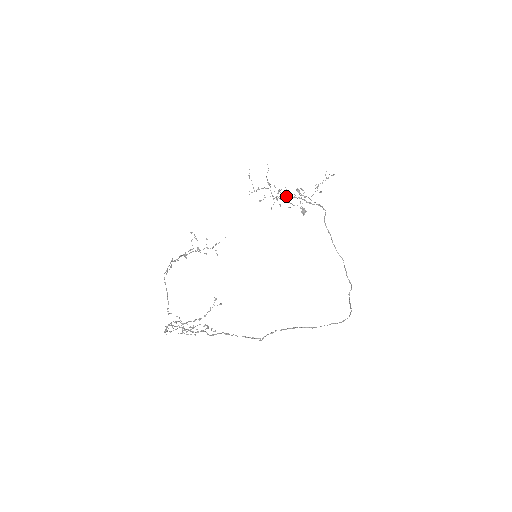
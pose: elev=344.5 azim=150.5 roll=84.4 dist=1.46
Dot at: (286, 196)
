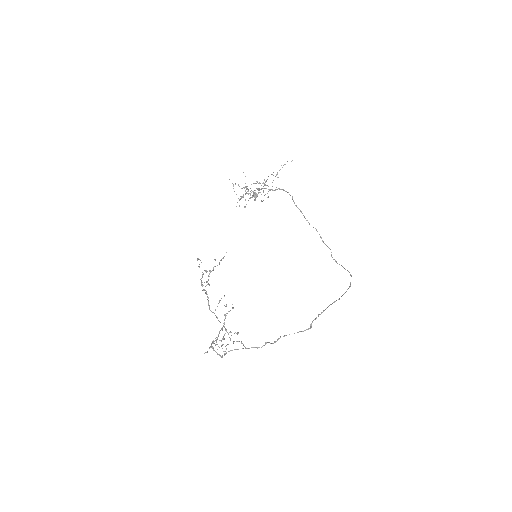
Dot at: occluded
